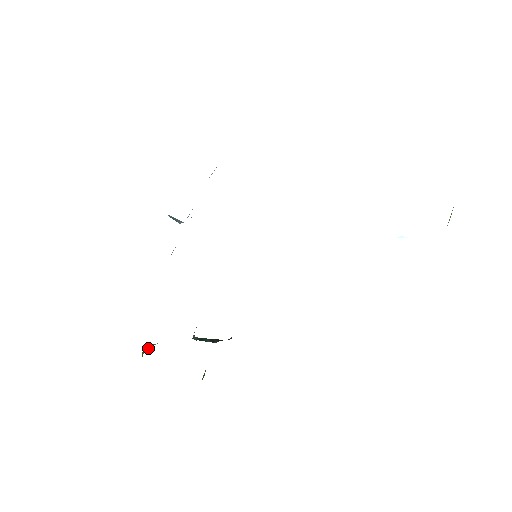
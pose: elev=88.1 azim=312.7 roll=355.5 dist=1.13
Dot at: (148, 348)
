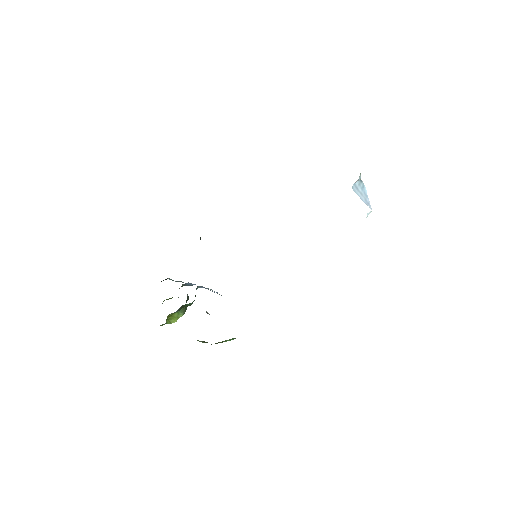
Dot at: (175, 319)
